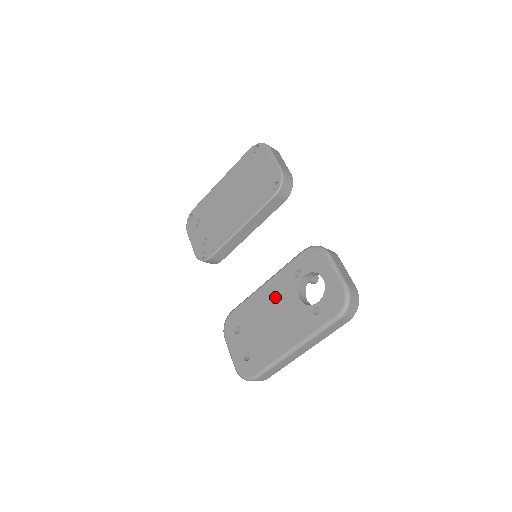
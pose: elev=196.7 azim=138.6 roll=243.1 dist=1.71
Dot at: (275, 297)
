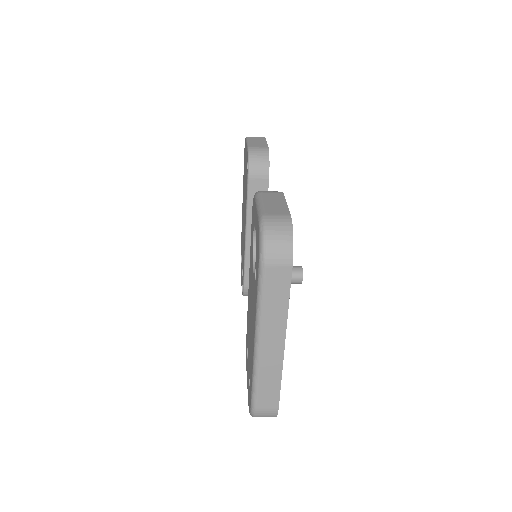
Dot at: (250, 288)
